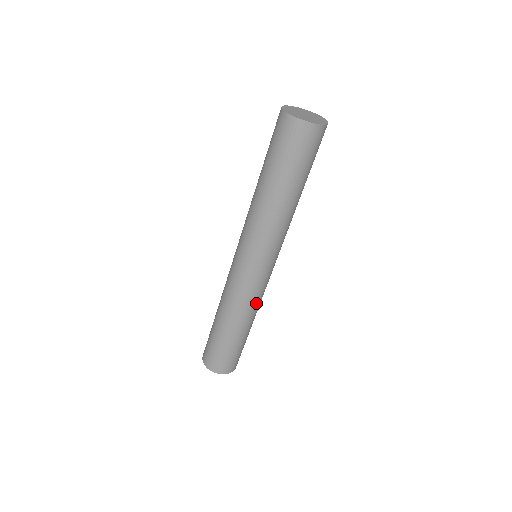
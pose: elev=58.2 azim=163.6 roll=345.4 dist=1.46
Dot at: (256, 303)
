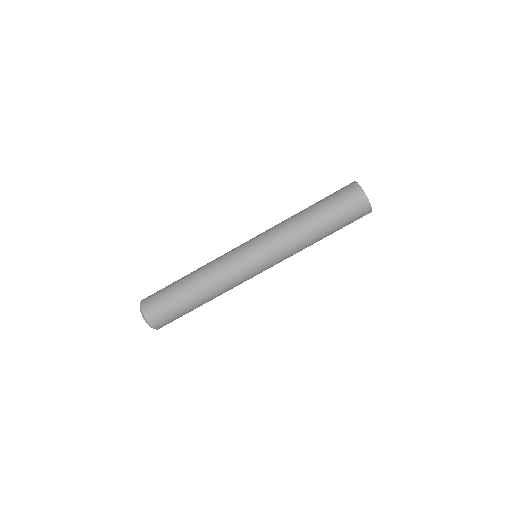
Dot at: occluded
